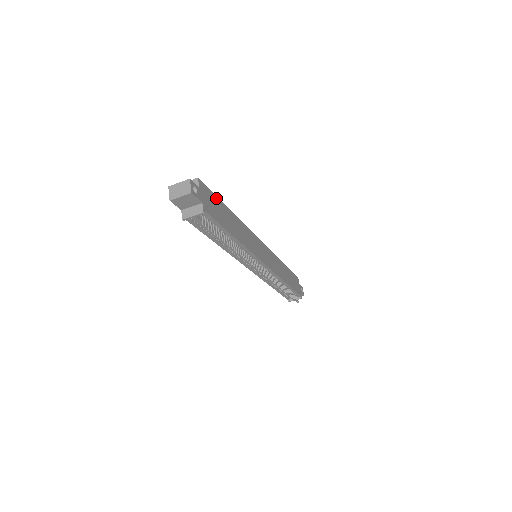
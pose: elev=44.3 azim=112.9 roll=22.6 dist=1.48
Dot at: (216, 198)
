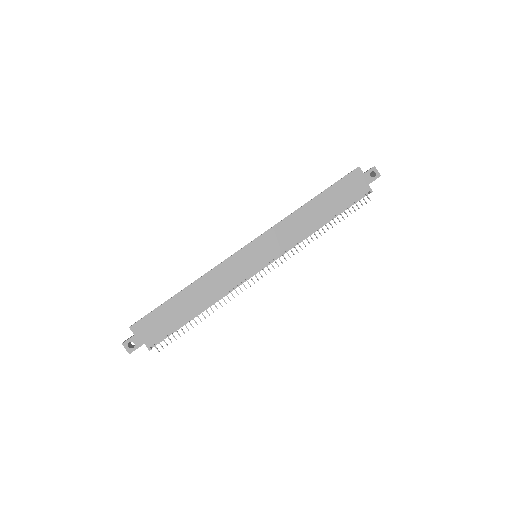
Dot at: (158, 310)
